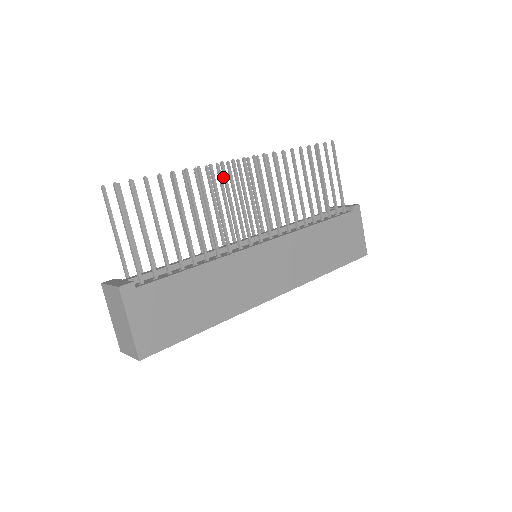
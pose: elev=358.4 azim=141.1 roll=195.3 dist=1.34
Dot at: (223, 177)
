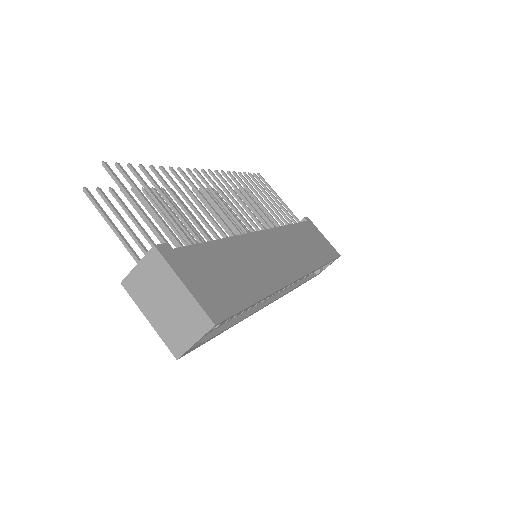
Dot at: (194, 180)
